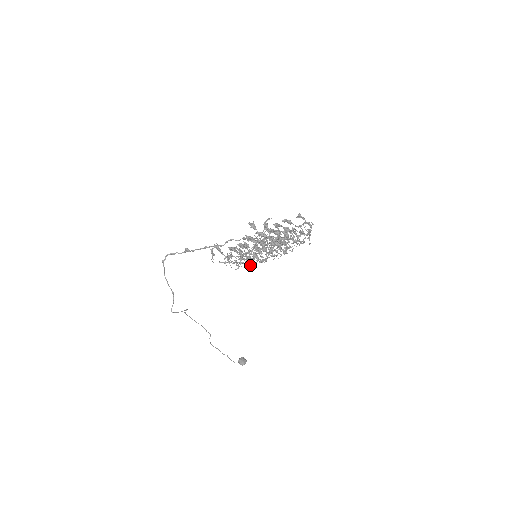
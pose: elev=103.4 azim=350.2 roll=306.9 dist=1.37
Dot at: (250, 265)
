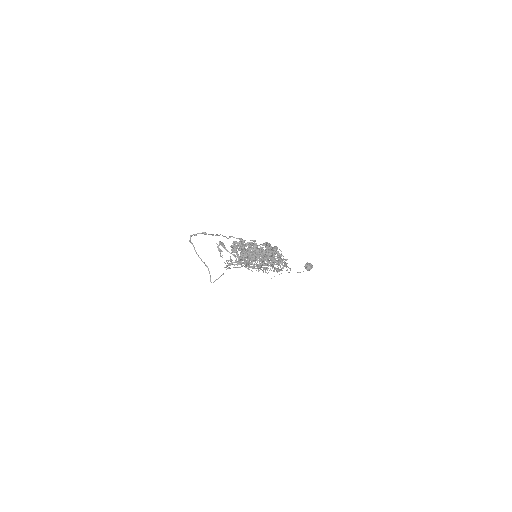
Dot at: (255, 261)
